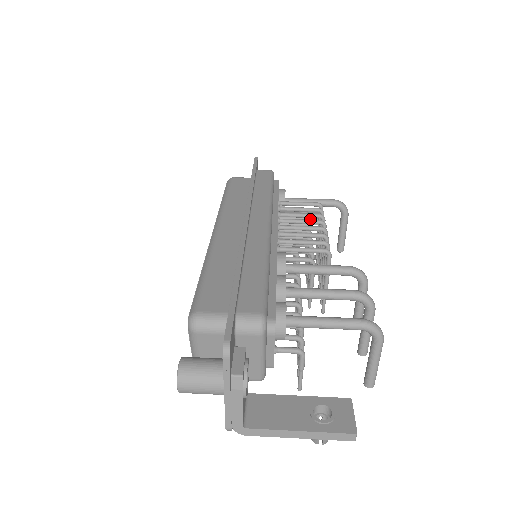
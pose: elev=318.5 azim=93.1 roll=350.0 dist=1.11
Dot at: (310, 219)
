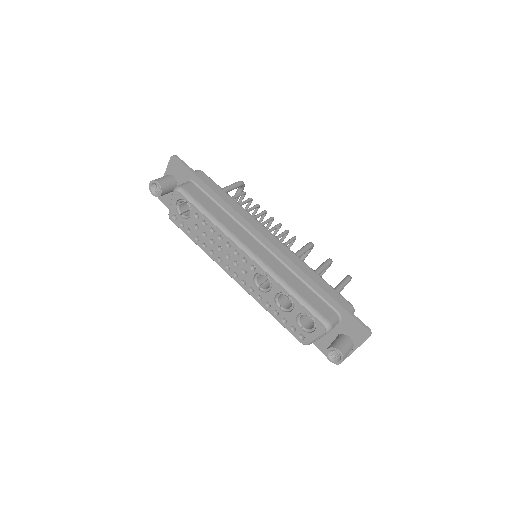
Dot at: occluded
